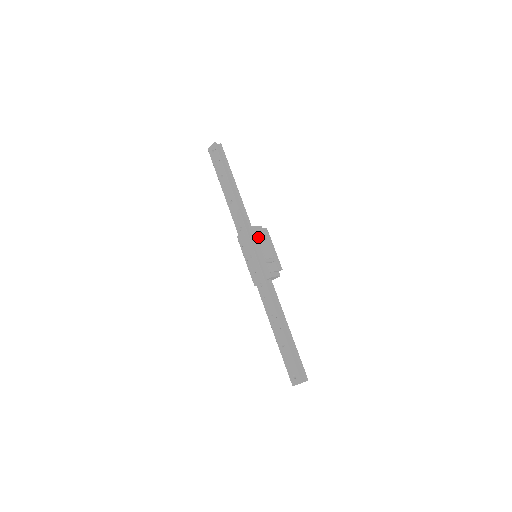
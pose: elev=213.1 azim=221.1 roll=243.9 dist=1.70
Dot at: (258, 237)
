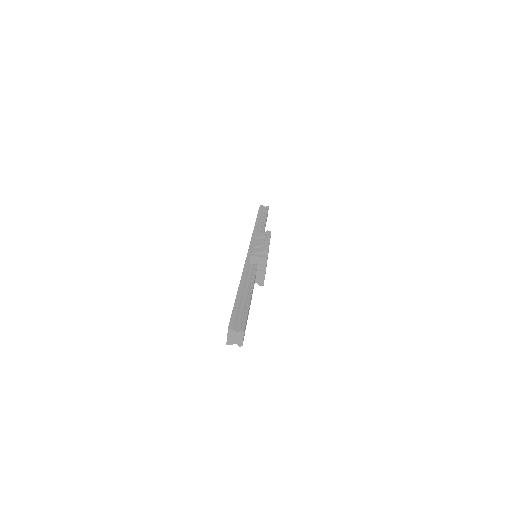
Dot at: (256, 237)
